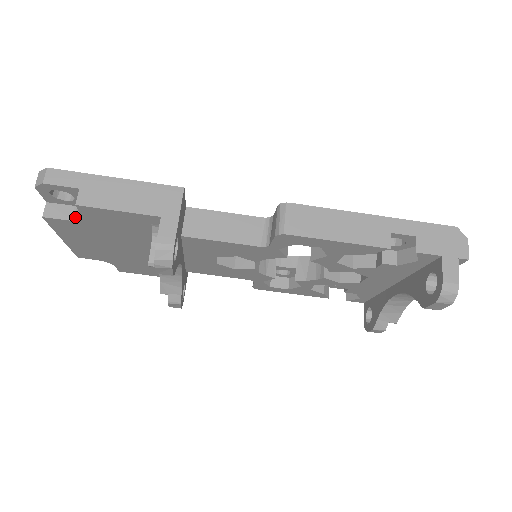
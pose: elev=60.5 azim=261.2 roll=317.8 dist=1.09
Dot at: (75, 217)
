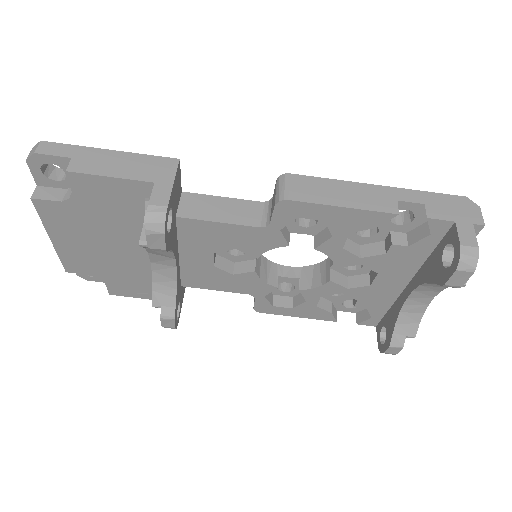
Dot at: (65, 198)
